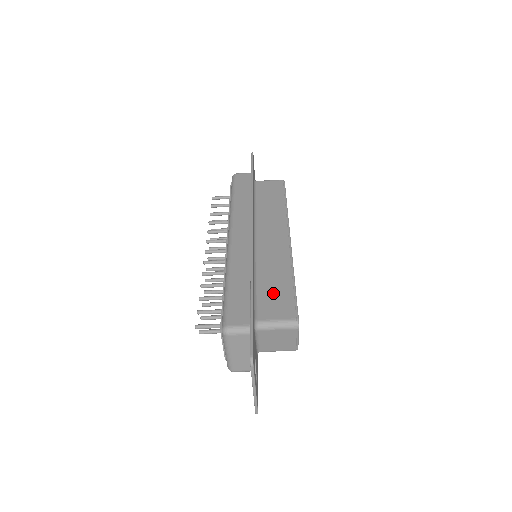
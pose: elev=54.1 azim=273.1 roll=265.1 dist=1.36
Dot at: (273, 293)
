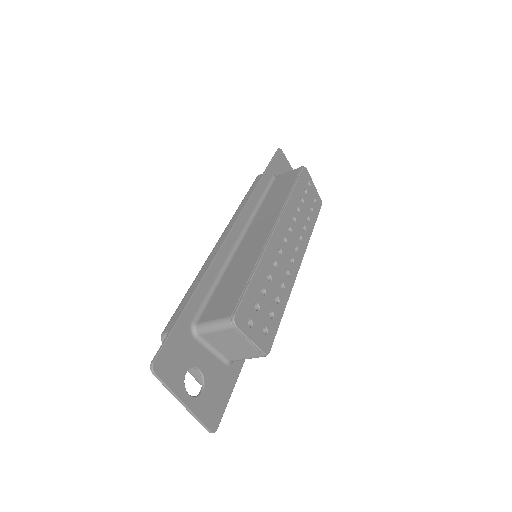
Dot at: (226, 291)
